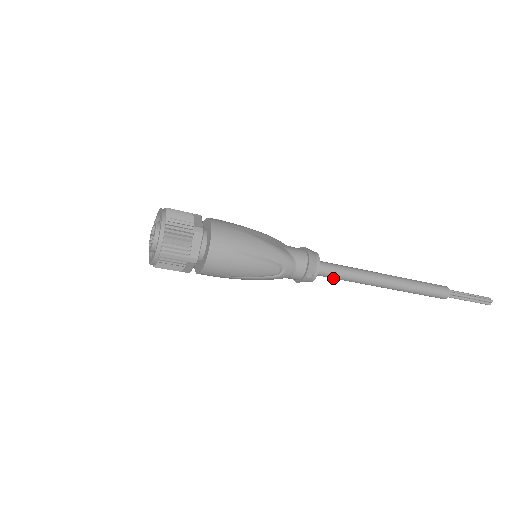
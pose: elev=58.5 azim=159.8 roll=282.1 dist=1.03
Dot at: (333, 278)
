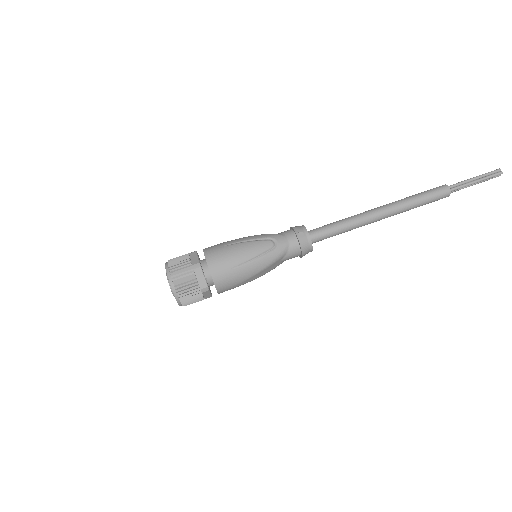
Dot at: (331, 234)
